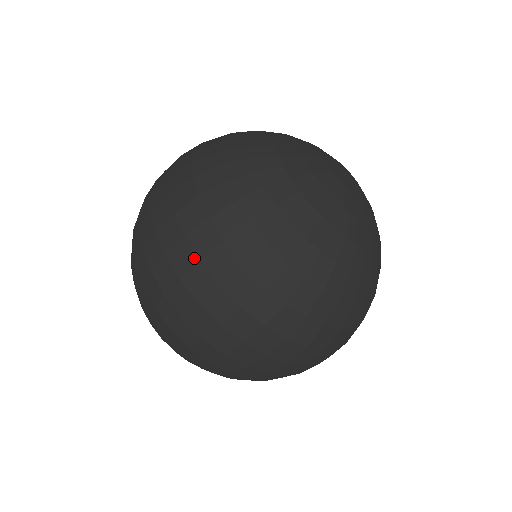
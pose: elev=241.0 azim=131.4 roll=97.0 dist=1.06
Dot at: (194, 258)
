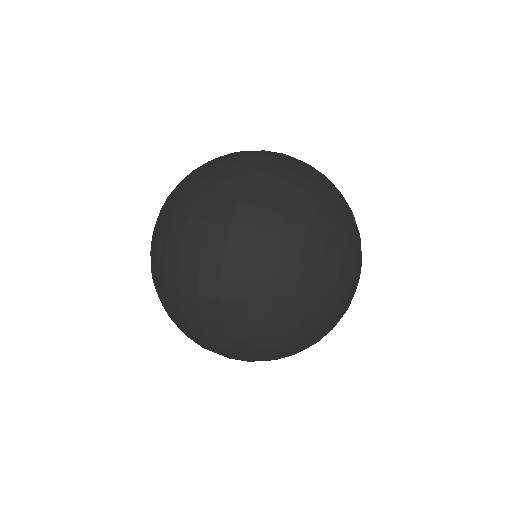
Dot at: (219, 270)
